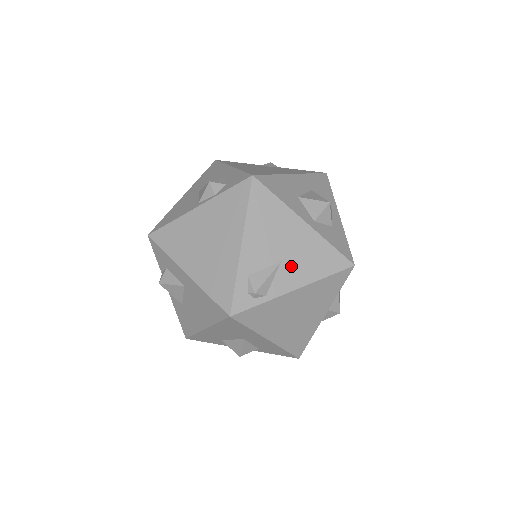
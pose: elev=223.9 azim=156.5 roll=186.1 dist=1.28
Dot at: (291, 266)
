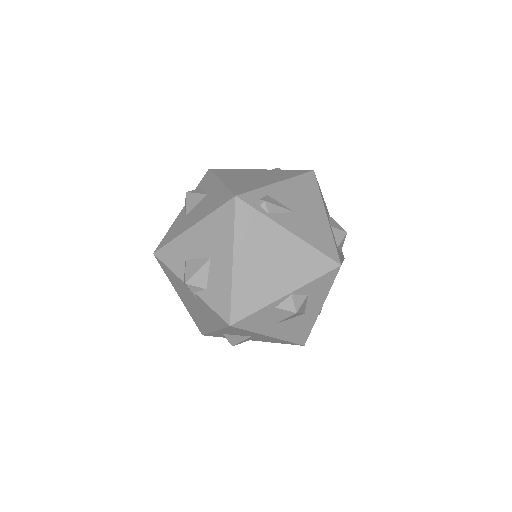
Dot at: (299, 220)
